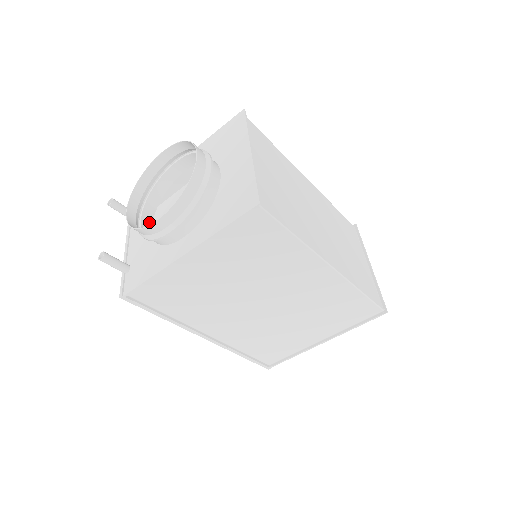
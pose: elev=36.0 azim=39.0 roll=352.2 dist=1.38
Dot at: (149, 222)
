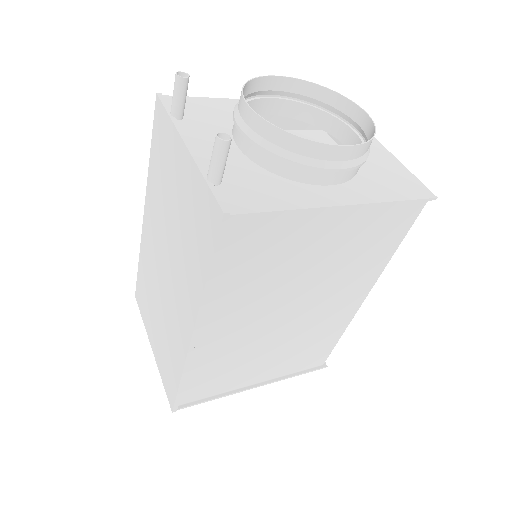
Dot at: (237, 140)
